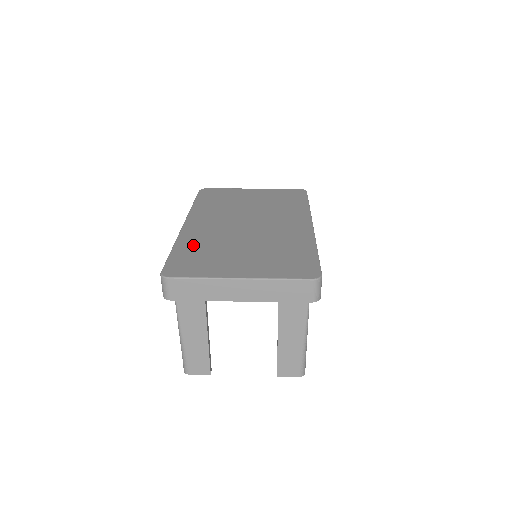
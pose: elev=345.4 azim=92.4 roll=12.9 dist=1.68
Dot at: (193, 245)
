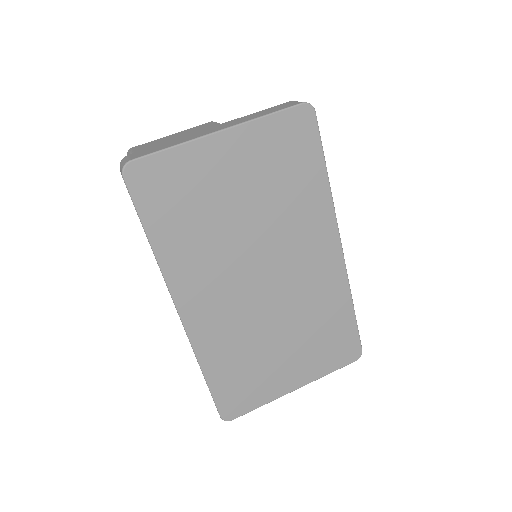
Dot at: (224, 360)
